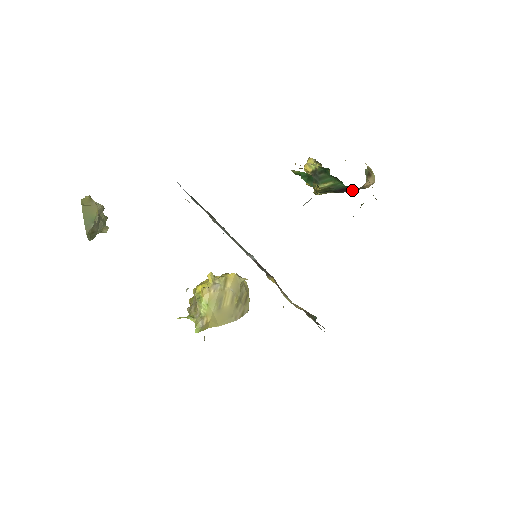
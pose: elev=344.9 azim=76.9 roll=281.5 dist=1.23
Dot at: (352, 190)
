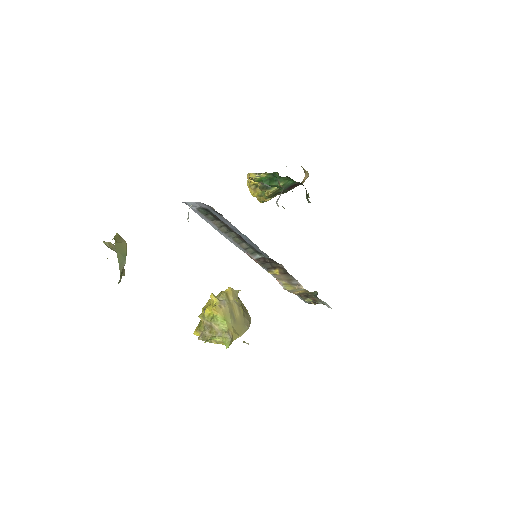
Dot at: (298, 185)
